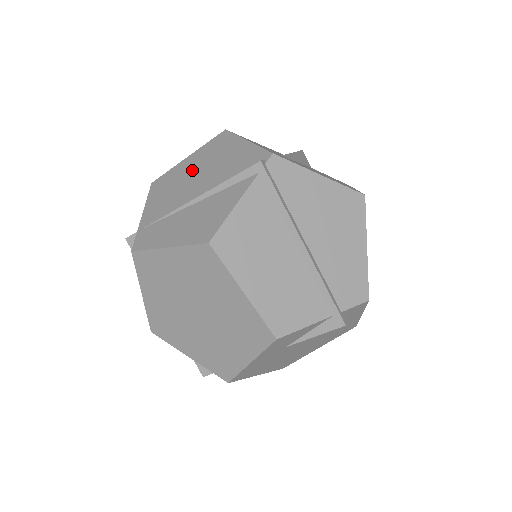
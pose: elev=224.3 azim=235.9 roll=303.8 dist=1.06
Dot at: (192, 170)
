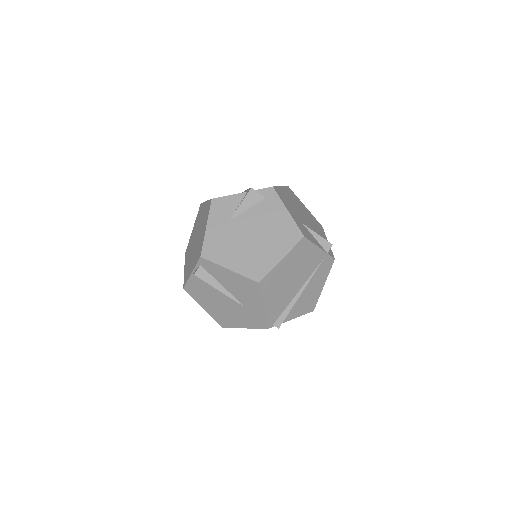
Dot at: occluded
